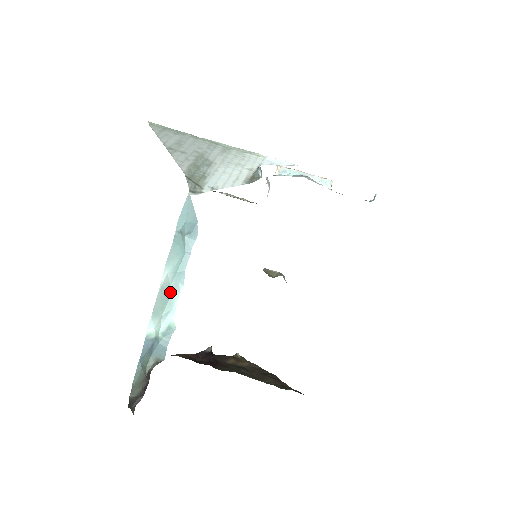
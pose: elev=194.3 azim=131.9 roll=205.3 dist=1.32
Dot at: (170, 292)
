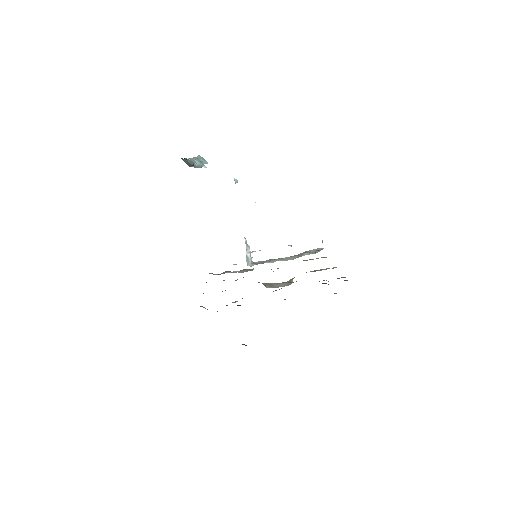
Dot at: occluded
